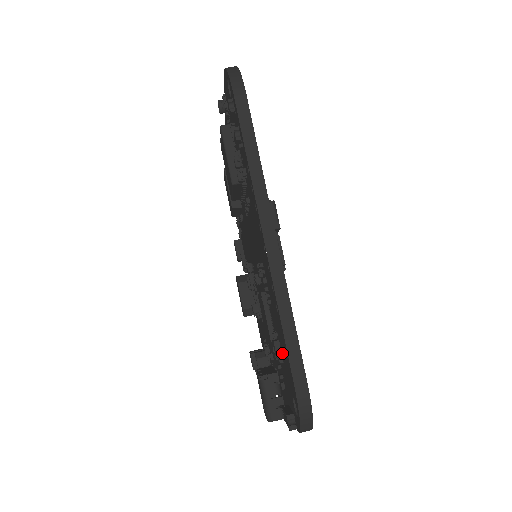
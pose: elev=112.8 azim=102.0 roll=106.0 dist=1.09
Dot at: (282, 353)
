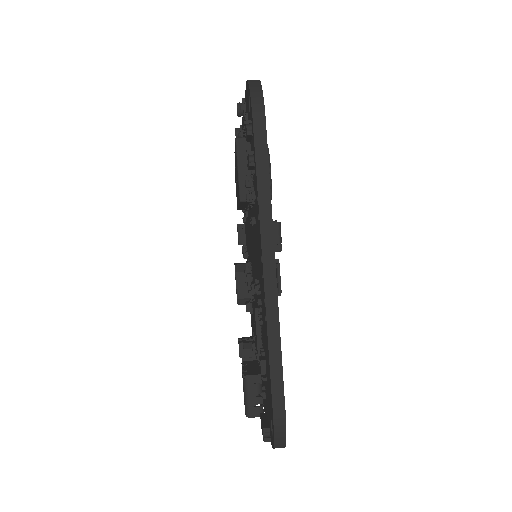
Dot at: (267, 374)
